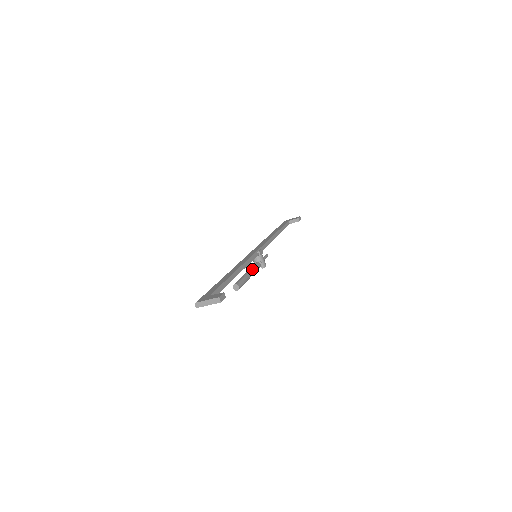
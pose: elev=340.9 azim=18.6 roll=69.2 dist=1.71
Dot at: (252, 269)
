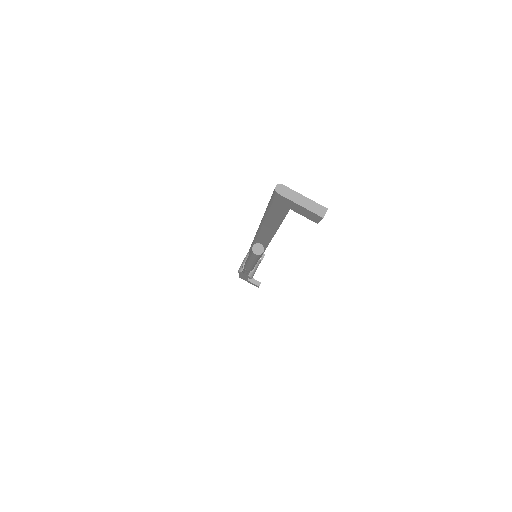
Dot at: occluded
